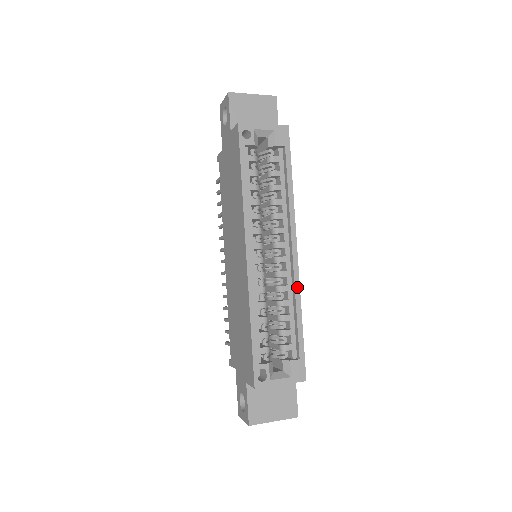
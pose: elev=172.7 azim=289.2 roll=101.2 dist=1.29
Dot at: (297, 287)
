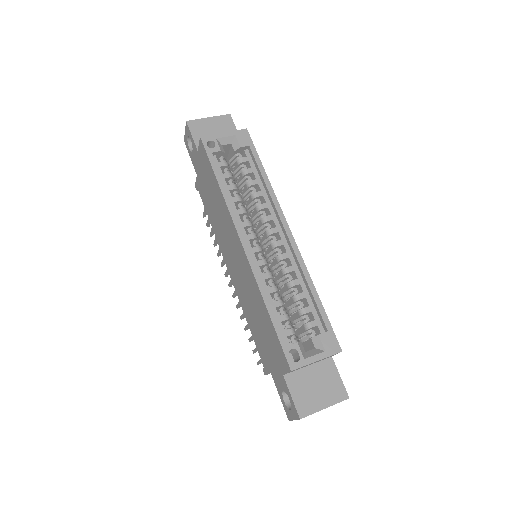
Dot at: (301, 263)
